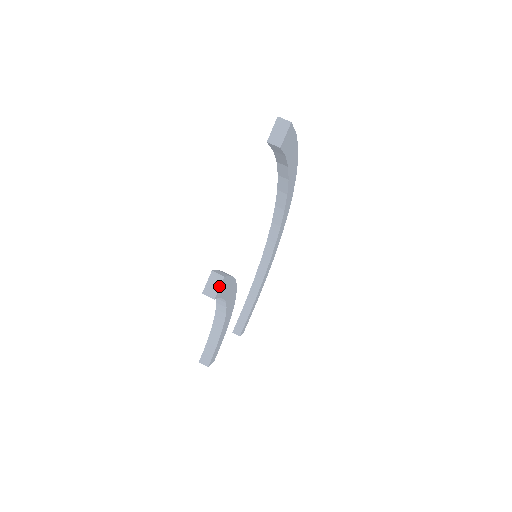
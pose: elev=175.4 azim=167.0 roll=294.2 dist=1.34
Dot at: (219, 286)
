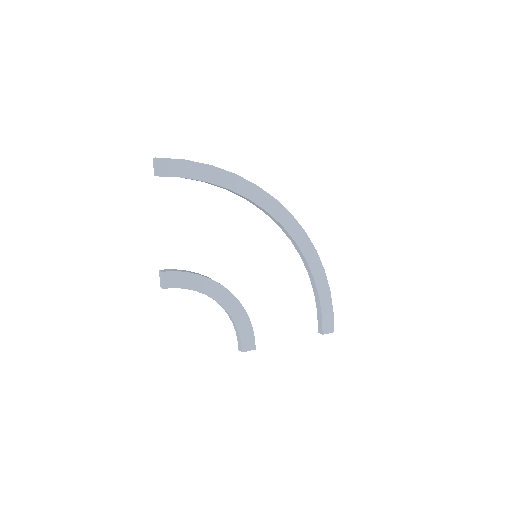
Dot at: (162, 279)
